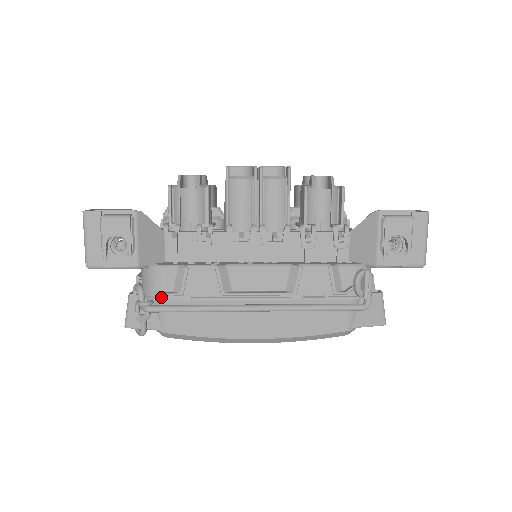
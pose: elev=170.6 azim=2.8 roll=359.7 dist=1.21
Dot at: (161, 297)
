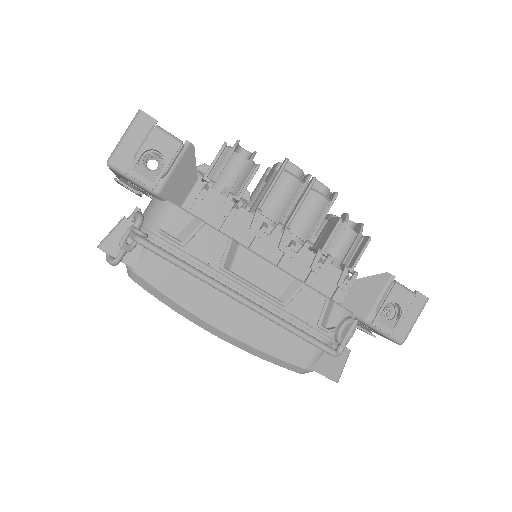
Dot at: (160, 236)
